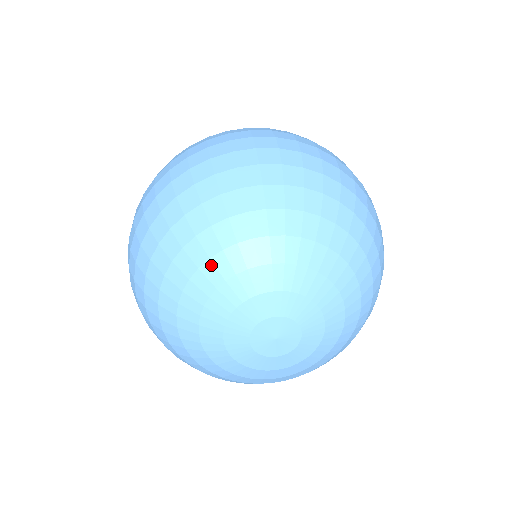
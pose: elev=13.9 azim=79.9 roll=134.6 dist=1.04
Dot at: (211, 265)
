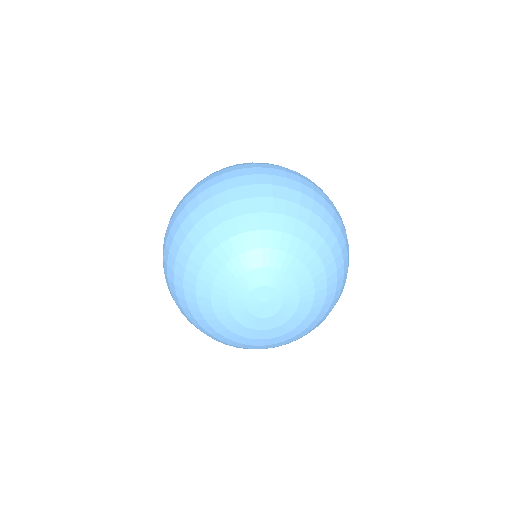
Dot at: (239, 239)
